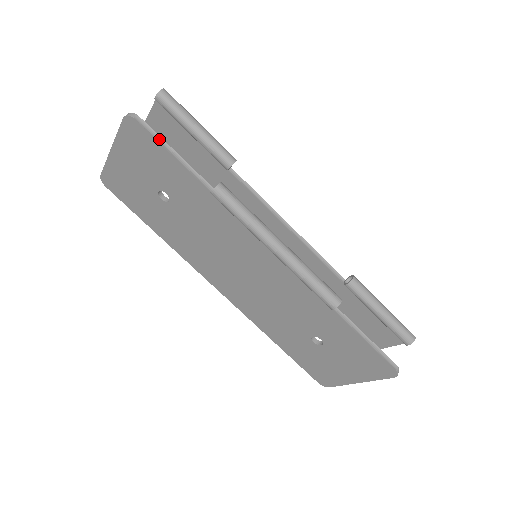
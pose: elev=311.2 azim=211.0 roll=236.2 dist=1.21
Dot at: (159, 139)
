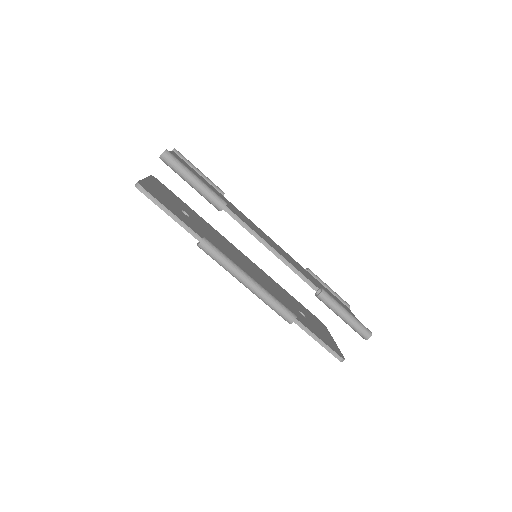
Dot at: (159, 204)
